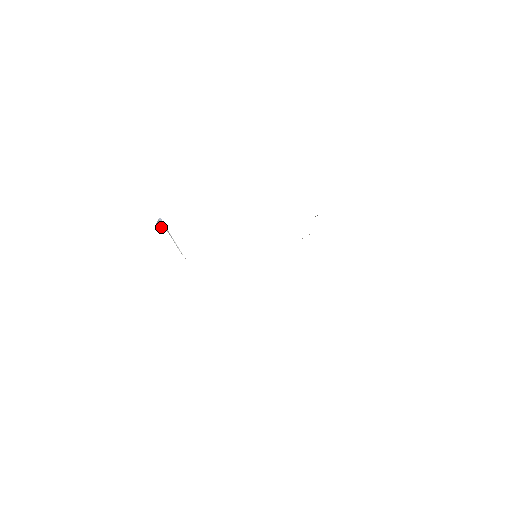
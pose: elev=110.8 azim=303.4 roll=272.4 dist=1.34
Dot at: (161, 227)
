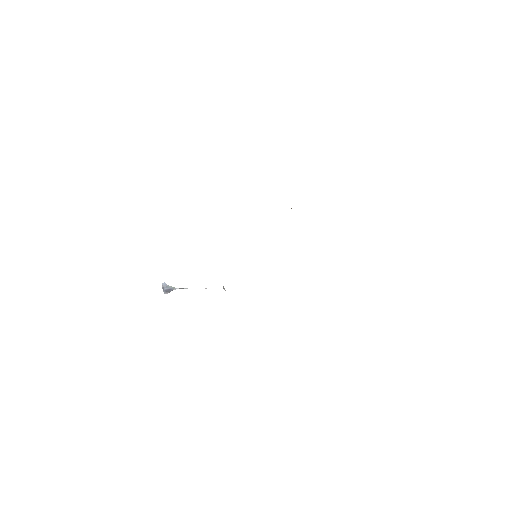
Dot at: (169, 290)
